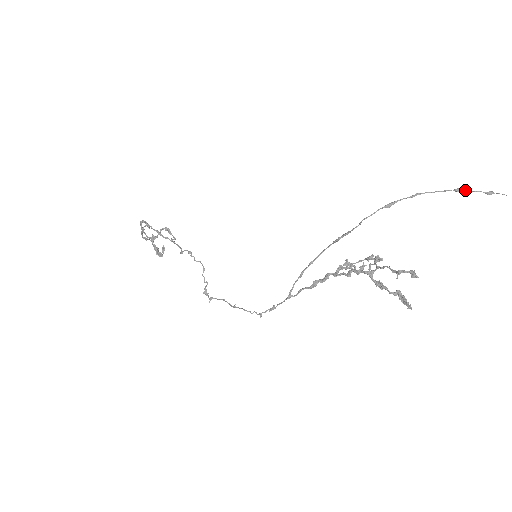
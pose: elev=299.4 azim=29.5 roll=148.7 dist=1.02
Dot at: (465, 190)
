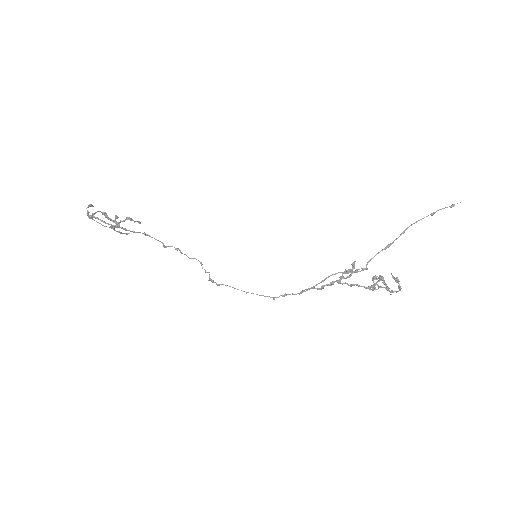
Dot at: occluded
